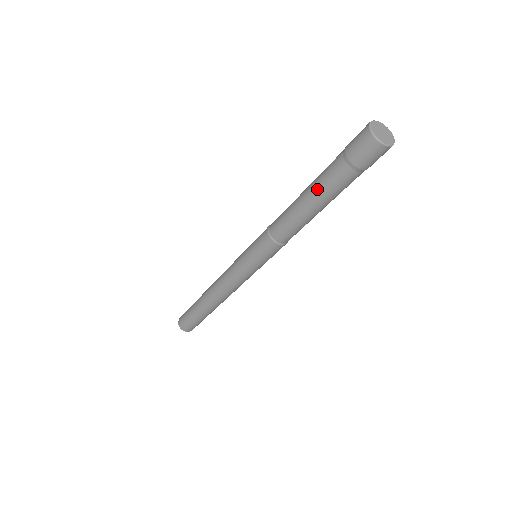
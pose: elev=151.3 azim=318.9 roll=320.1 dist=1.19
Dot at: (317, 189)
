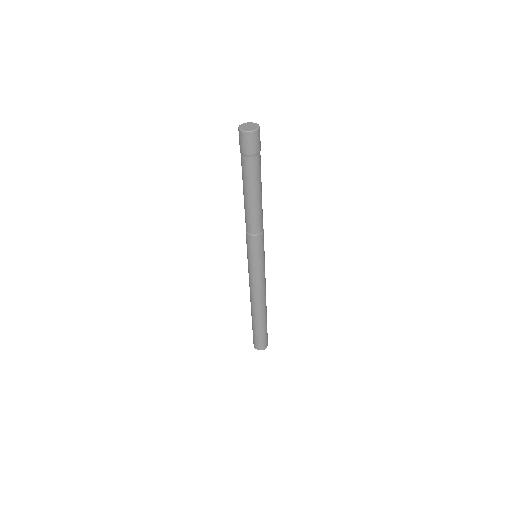
Dot at: (248, 184)
